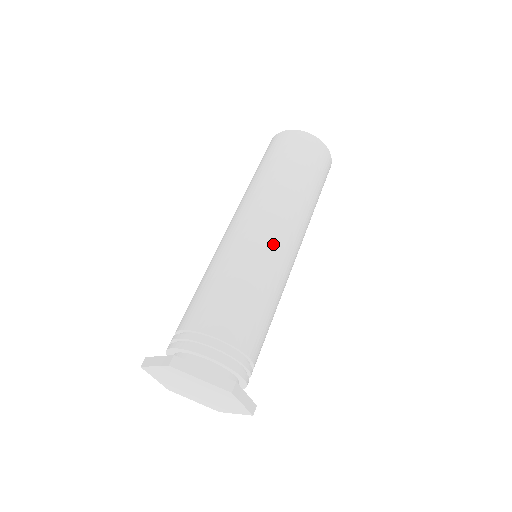
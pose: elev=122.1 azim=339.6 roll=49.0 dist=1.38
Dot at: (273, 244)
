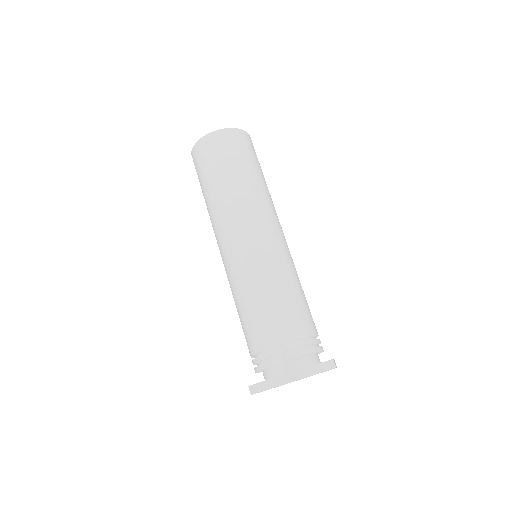
Dot at: (276, 243)
